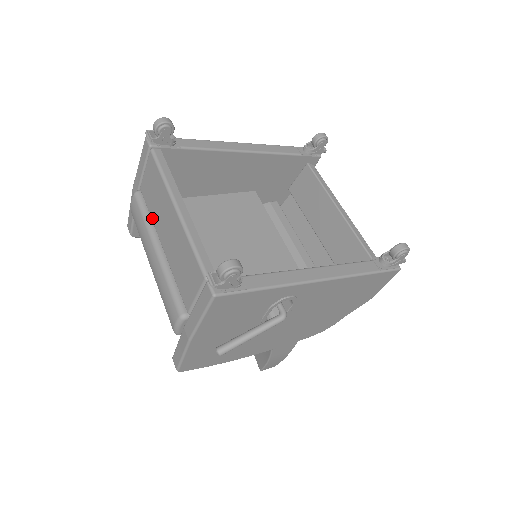
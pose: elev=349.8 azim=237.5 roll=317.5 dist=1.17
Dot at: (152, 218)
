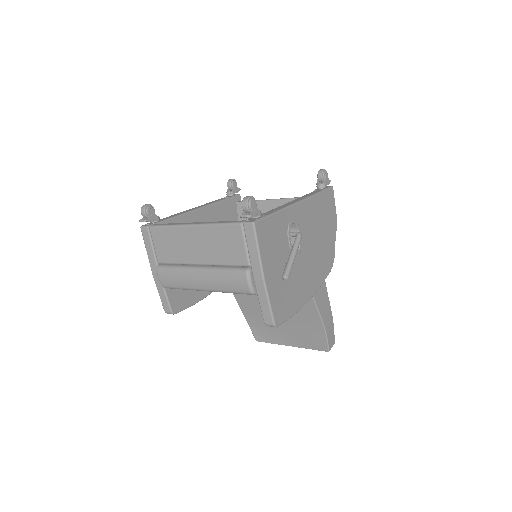
Dot at: (181, 262)
